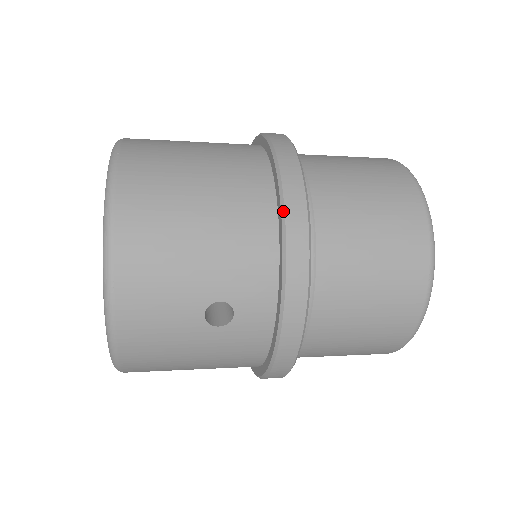
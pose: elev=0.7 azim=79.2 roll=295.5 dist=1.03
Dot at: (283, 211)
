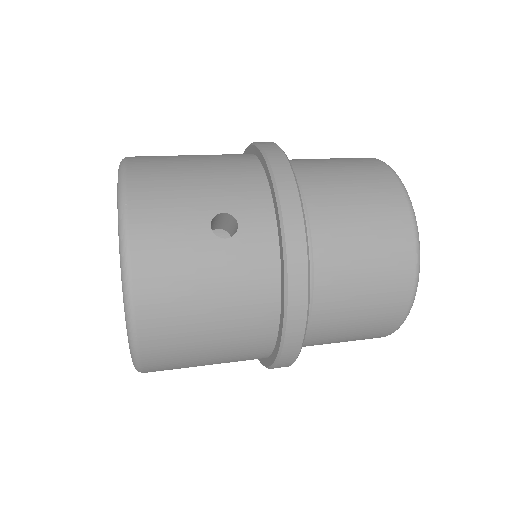
Dot at: (262, 150)
